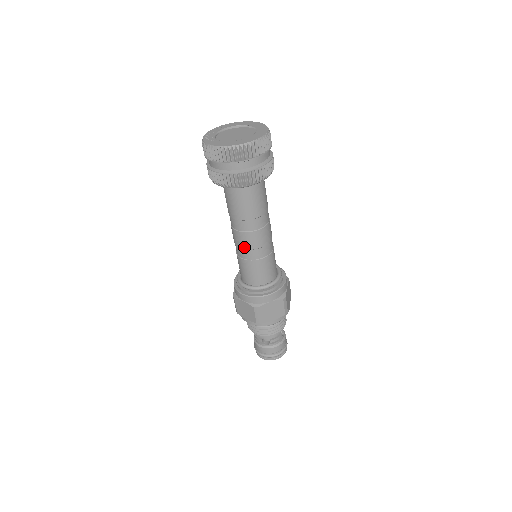
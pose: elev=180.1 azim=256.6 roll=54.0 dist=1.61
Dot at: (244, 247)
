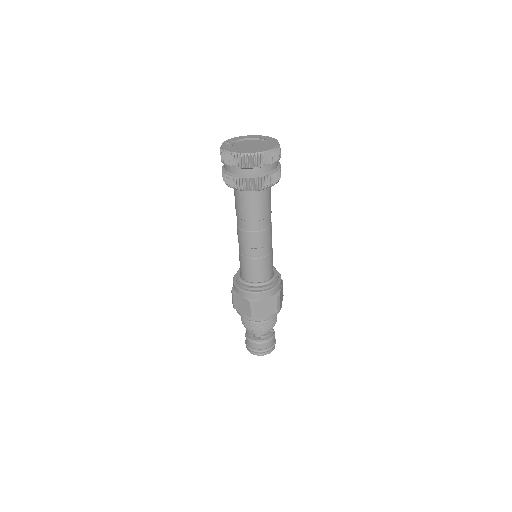
Dot at: (247, 246)
